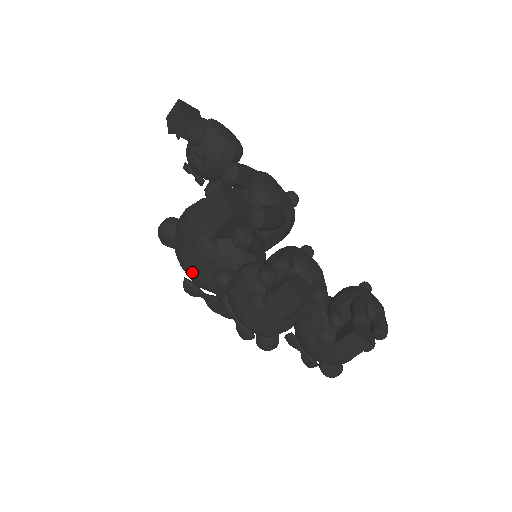
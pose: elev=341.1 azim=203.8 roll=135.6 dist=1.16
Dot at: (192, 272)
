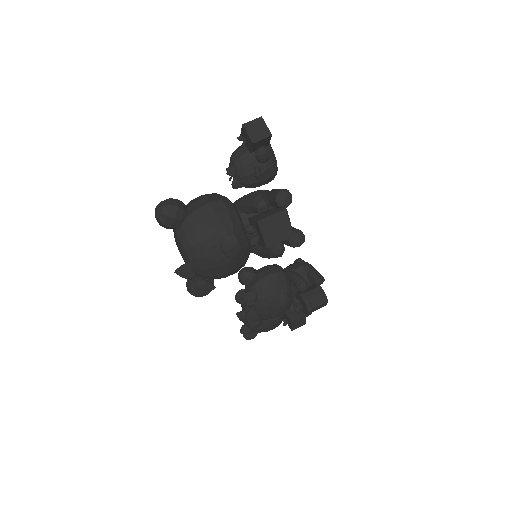
Dot at: (205, 261)
